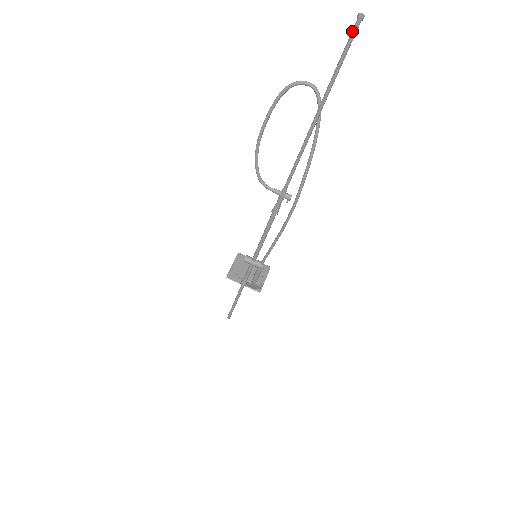
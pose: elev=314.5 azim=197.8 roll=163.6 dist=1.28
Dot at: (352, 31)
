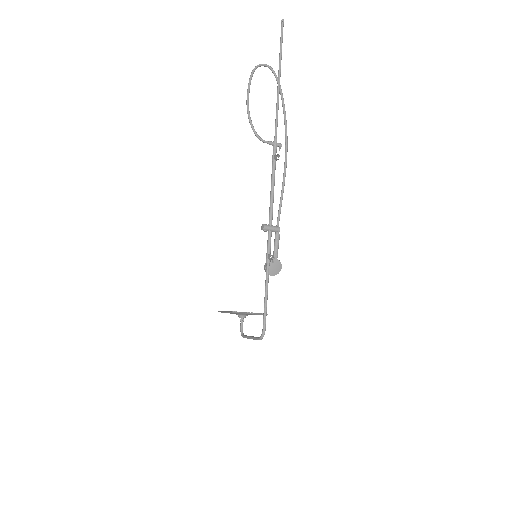
Dot at: (281, 28)
